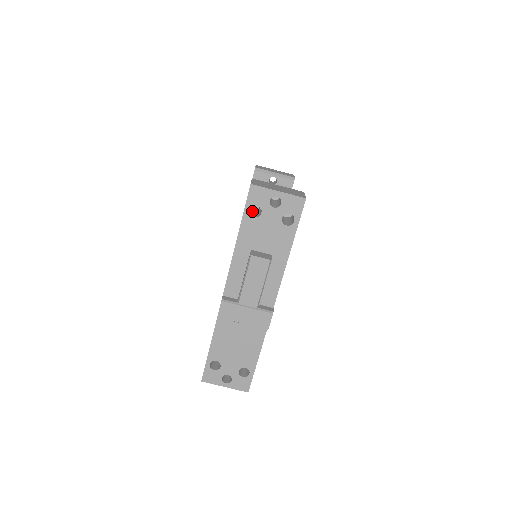
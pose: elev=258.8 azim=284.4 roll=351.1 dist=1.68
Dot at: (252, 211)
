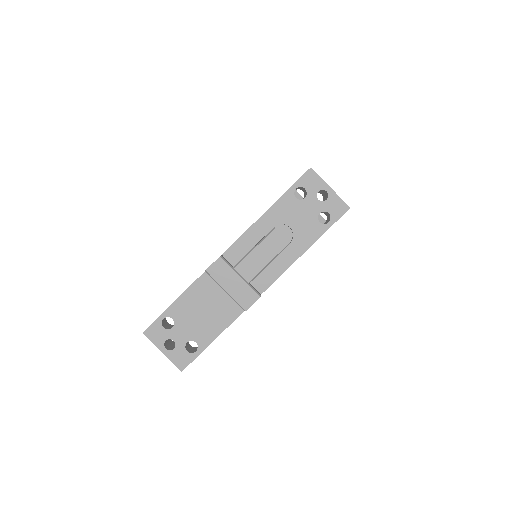
Dot at: occluded
